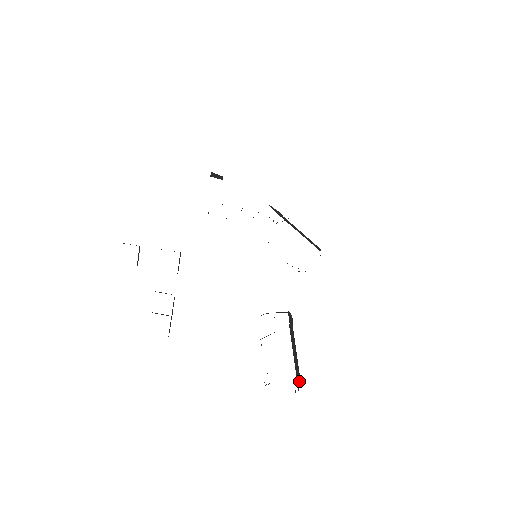
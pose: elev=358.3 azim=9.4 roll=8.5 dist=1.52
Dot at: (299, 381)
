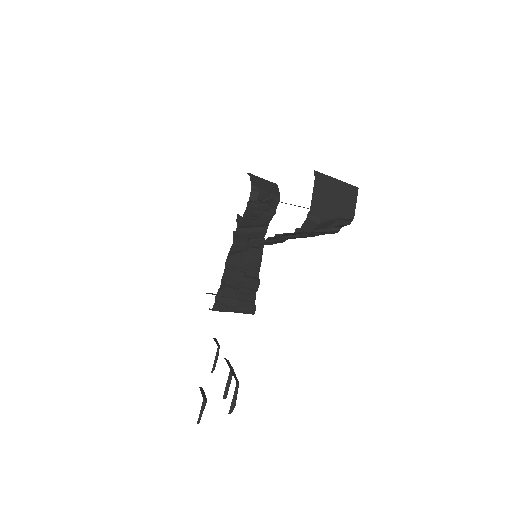
Dot at: (342, 184)
